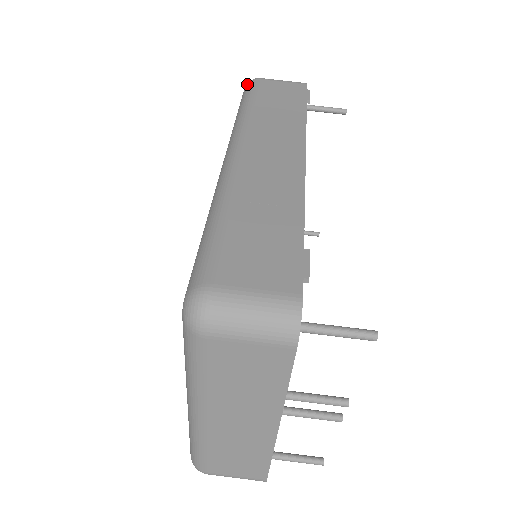
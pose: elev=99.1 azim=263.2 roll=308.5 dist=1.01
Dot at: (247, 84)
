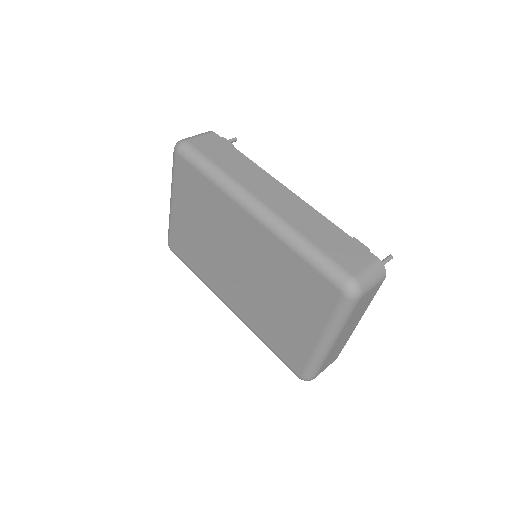
Dot at: (181, 148)
